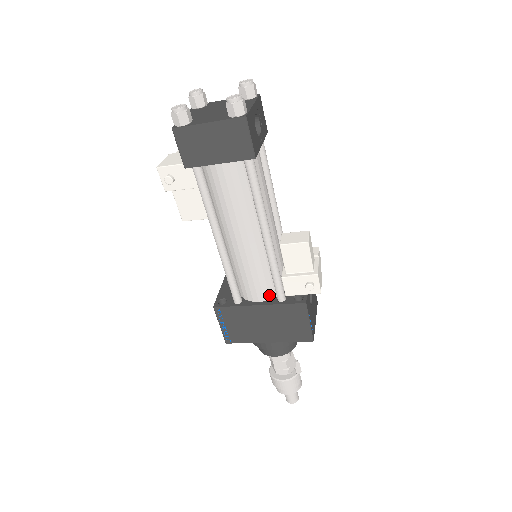
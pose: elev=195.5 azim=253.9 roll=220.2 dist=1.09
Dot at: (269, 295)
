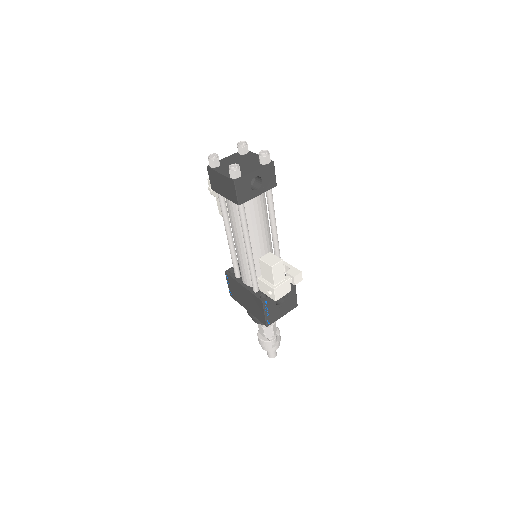
Dot at: (251, 284)
